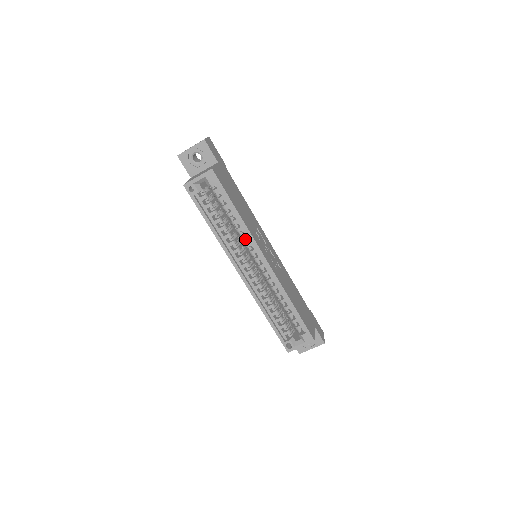
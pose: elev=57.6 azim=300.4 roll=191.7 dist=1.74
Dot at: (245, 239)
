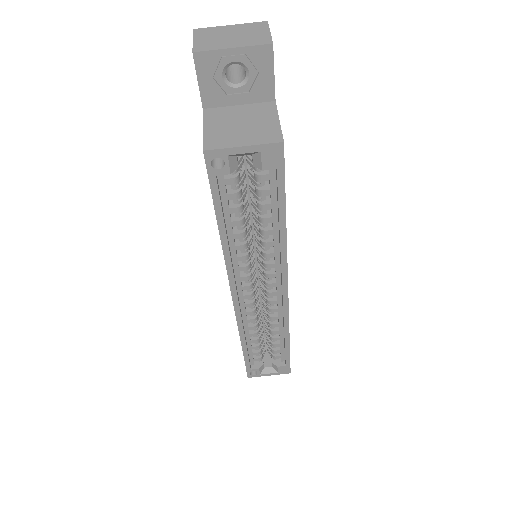
Dot at: (269, 256)
